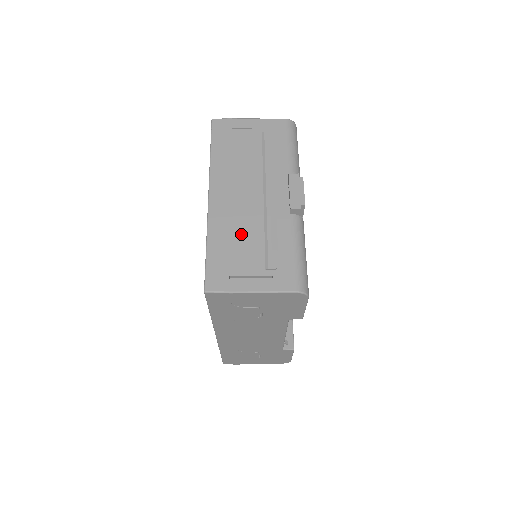
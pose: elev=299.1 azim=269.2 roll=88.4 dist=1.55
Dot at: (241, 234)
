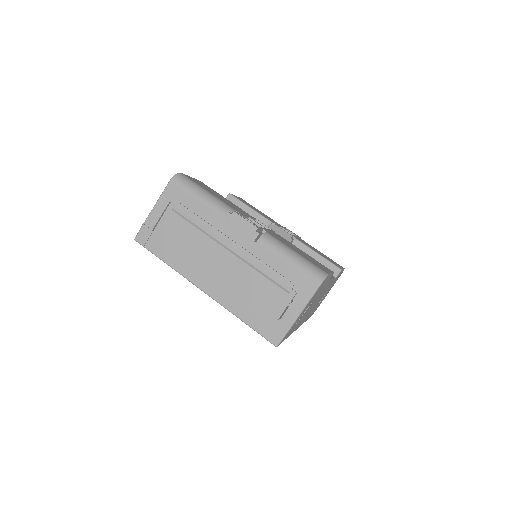
Dot at: (249, 290)
